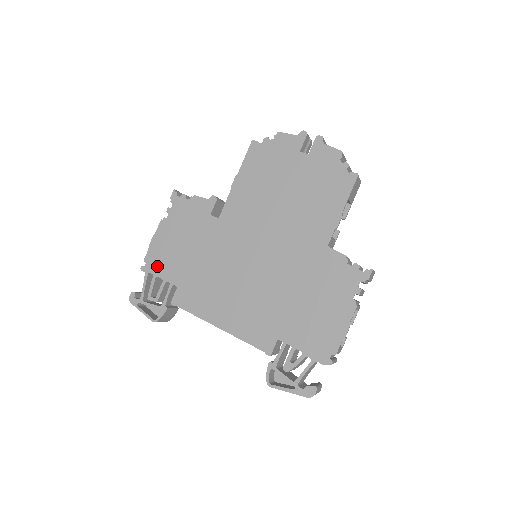
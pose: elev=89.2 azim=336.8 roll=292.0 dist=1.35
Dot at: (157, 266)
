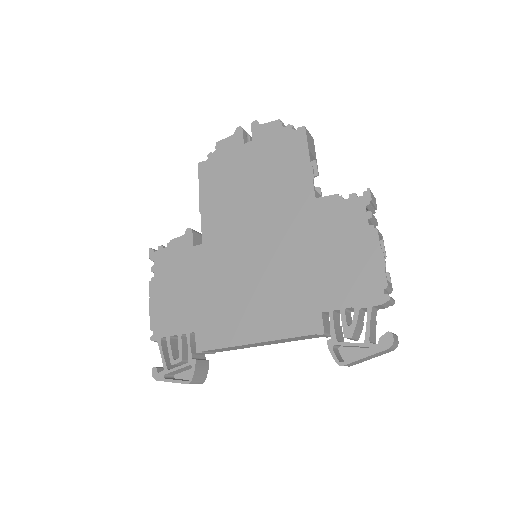
Dot at: (166, 326)
